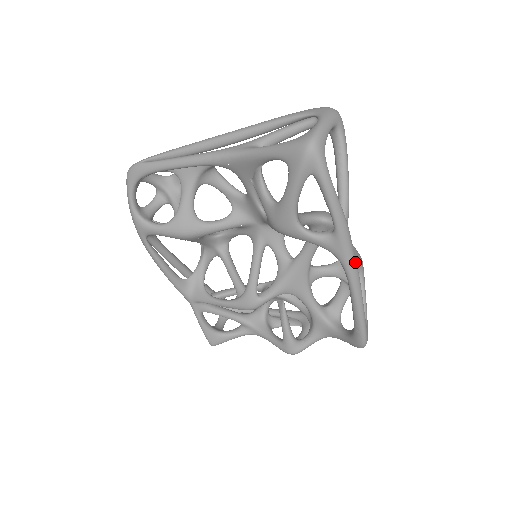
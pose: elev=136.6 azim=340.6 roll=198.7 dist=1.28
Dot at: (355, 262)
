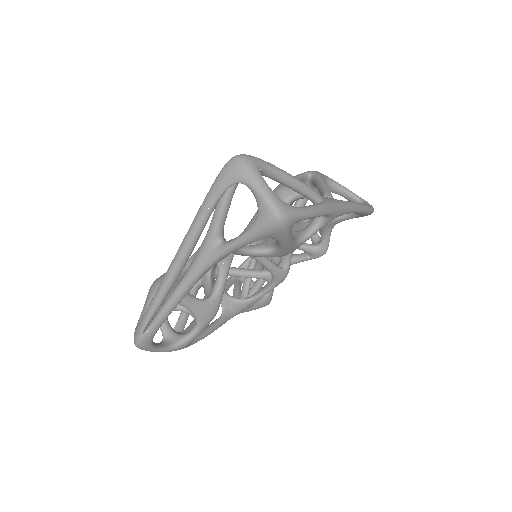
Dot at: (346, 204)
